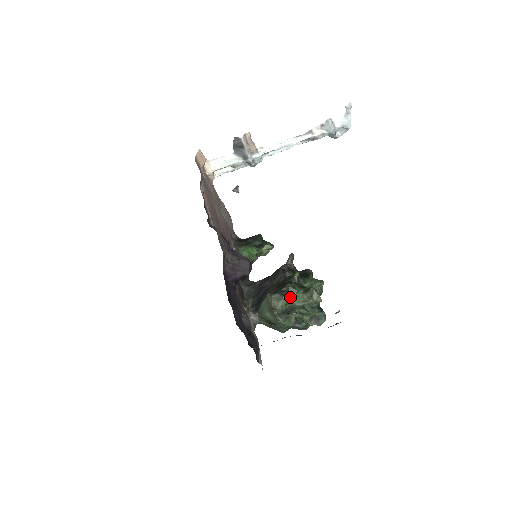
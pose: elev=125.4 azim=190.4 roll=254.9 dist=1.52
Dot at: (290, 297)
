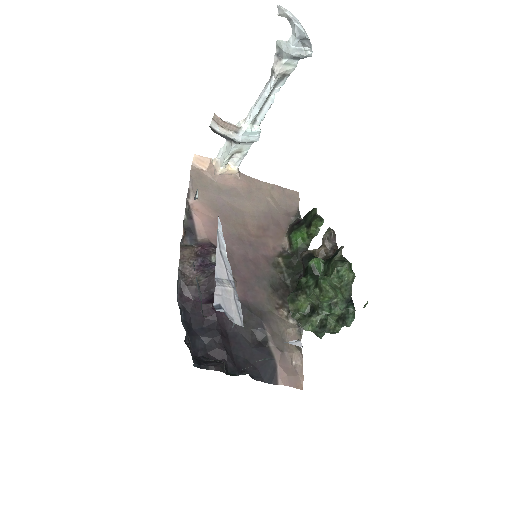
Dot at: (304, 296)
